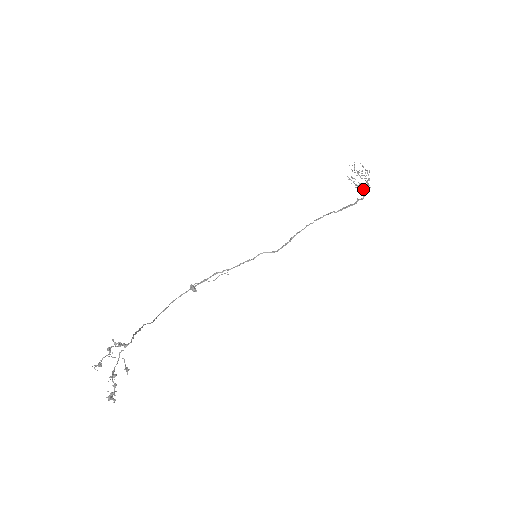
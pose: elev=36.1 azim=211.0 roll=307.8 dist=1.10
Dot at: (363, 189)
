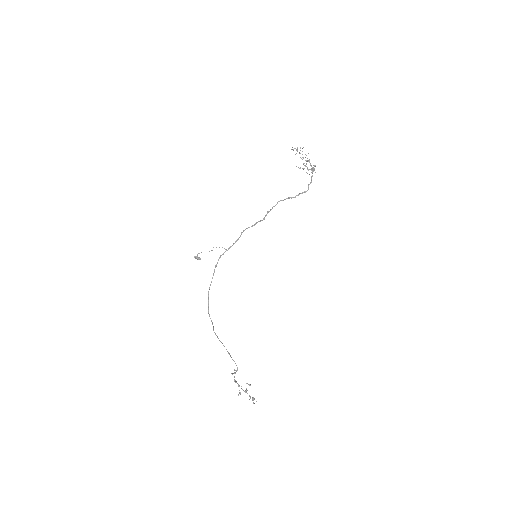
Dot at: occluded
